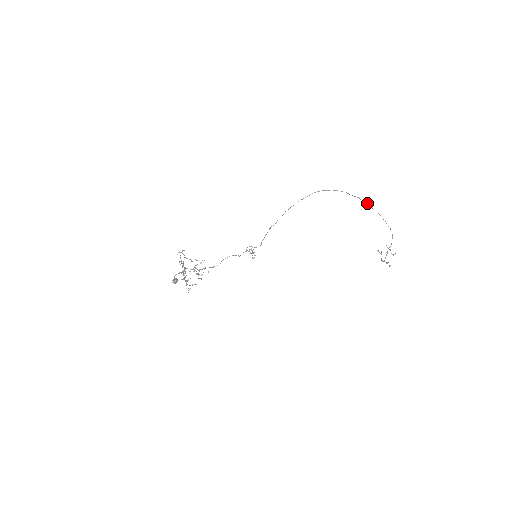
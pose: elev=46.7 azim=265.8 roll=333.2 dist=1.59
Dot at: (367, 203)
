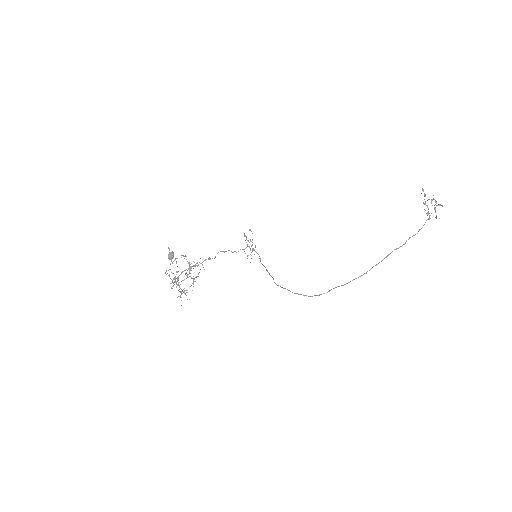
Dot at: (401, 246)
